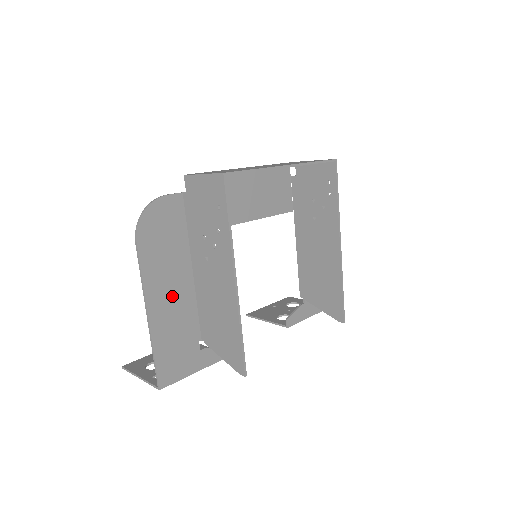
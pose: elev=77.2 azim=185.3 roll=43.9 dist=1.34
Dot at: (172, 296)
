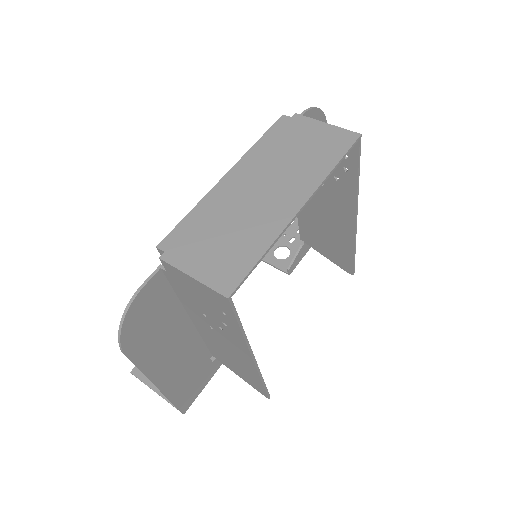
Dot at: (176, 355)
